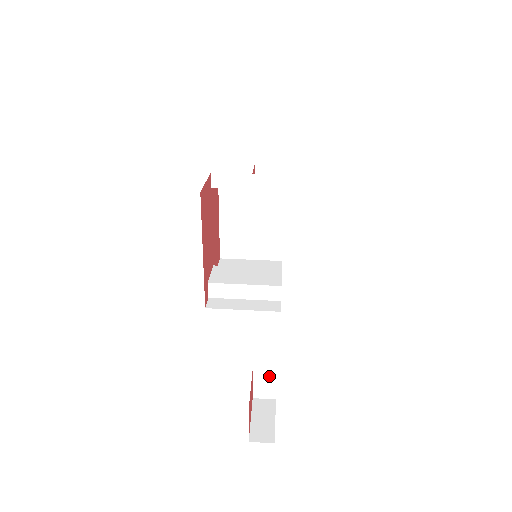
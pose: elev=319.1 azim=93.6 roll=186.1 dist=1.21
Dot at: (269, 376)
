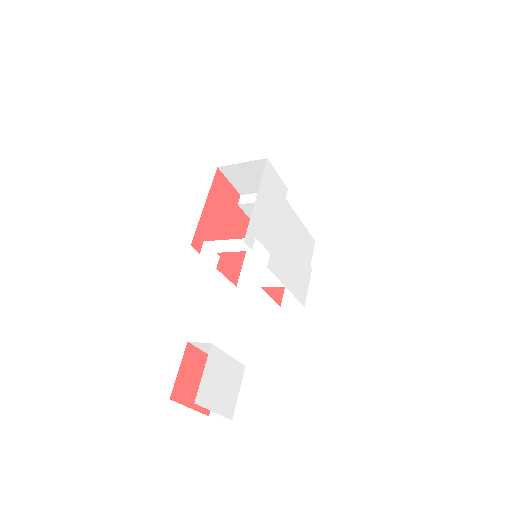
Dot at: occluded
